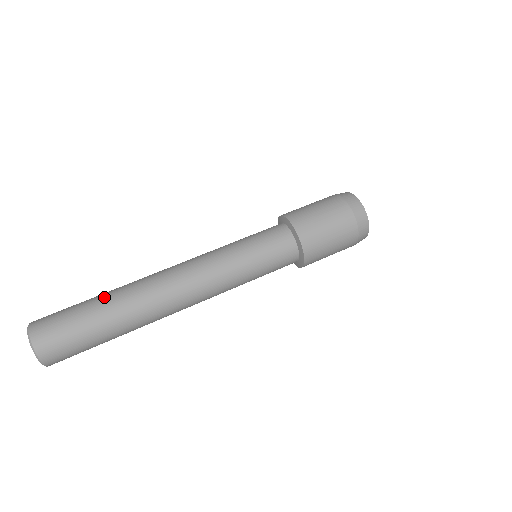
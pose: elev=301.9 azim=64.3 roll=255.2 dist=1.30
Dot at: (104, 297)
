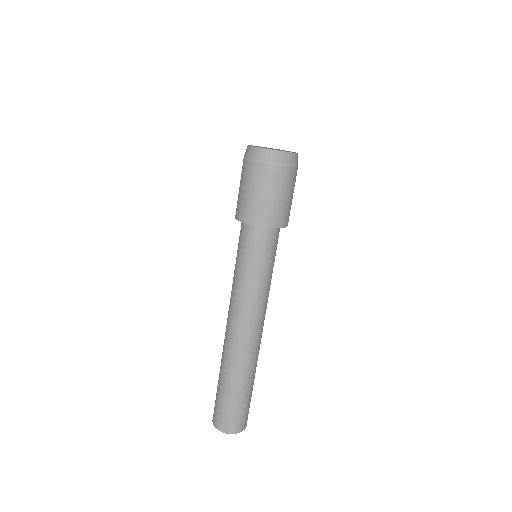
Dot at: (221, 377)
